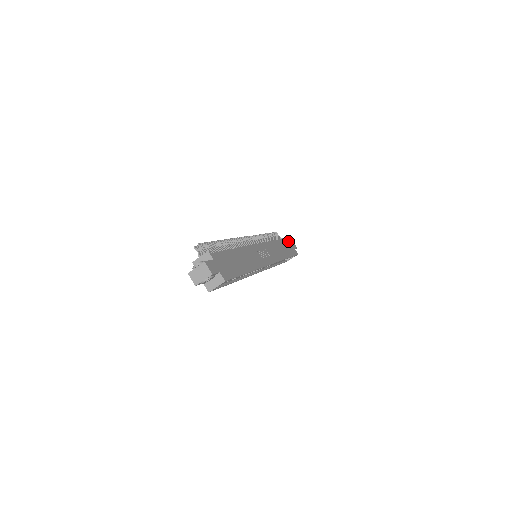
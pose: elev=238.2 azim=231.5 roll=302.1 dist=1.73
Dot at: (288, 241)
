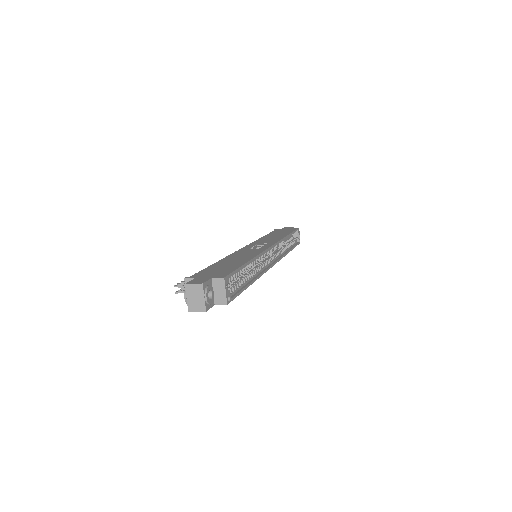
Dot at: occluded
